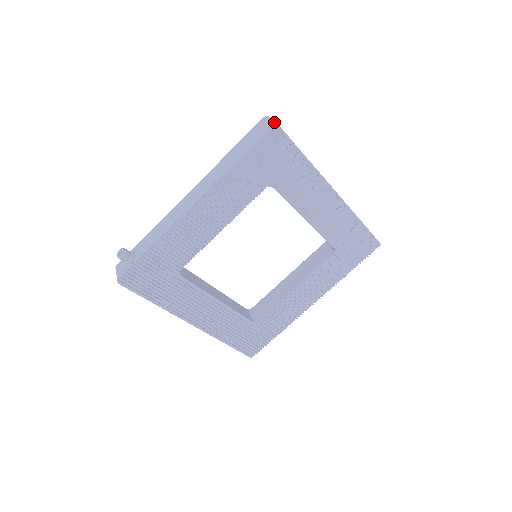
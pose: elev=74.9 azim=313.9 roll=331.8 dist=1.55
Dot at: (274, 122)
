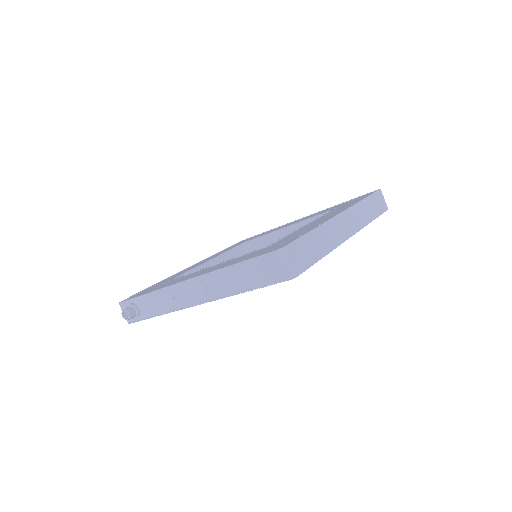
Dot at: (291, 271)
